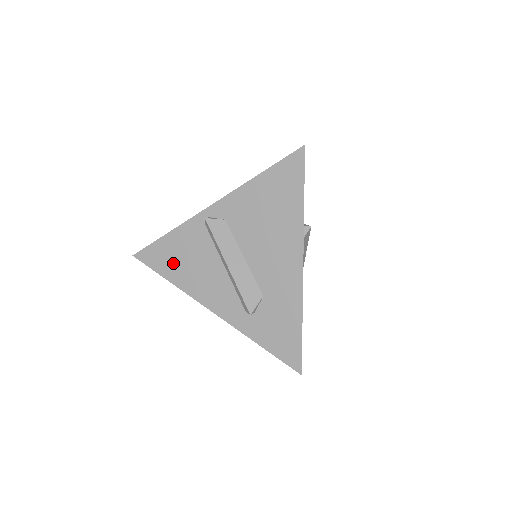
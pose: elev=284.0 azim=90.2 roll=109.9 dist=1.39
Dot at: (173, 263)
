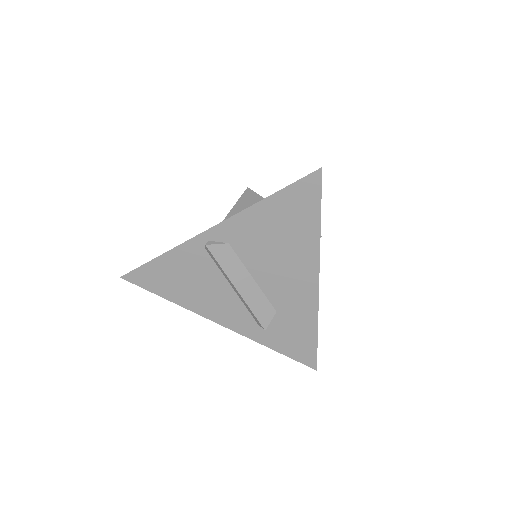
Dot at: (171, 284)
